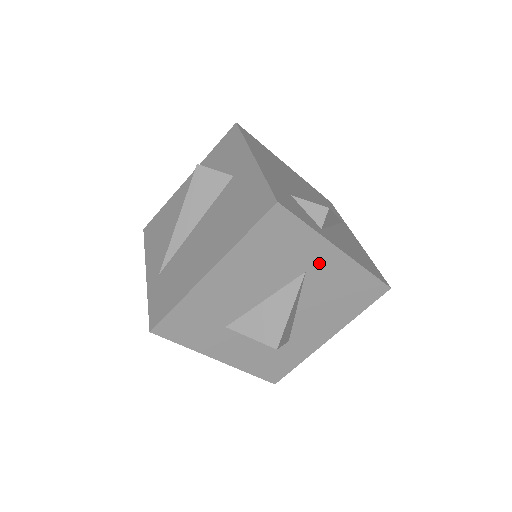
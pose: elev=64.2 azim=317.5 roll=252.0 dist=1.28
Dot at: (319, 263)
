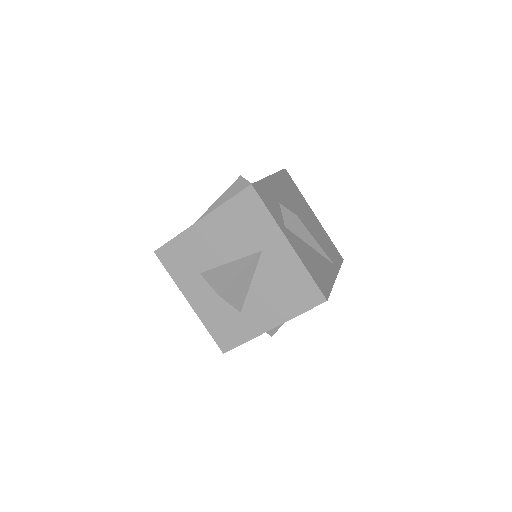
Dot at: (273, 248)
